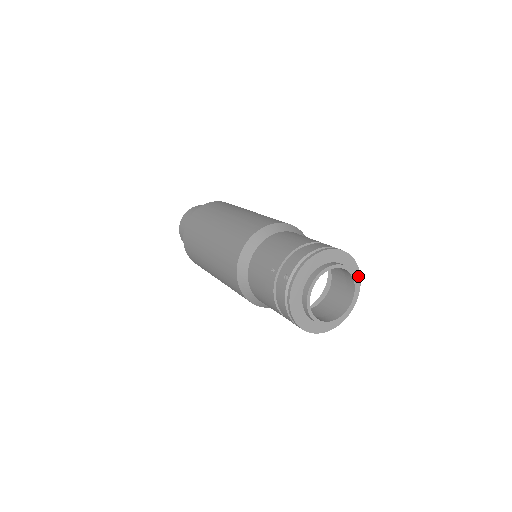
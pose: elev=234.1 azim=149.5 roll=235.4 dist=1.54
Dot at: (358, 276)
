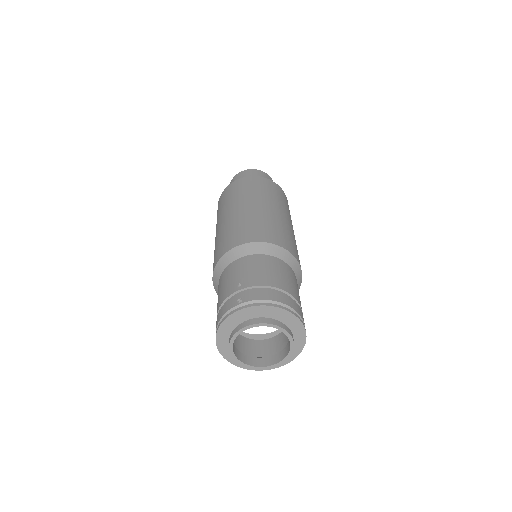
Dot at: (299, 351)
